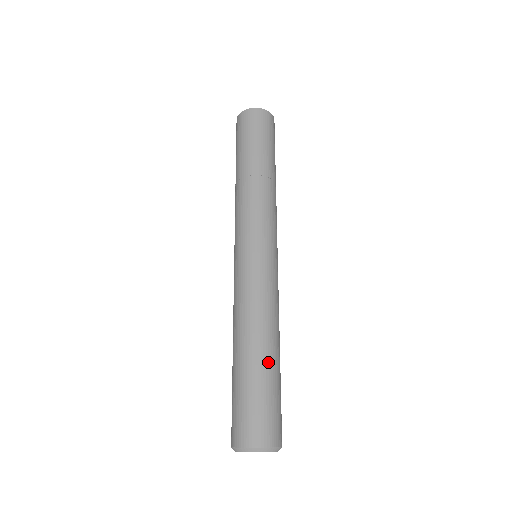
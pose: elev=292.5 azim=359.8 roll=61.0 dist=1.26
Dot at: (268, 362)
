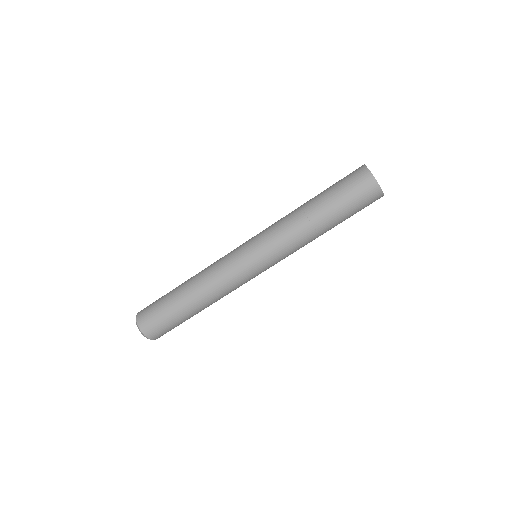
Dot at: (194, 314)
